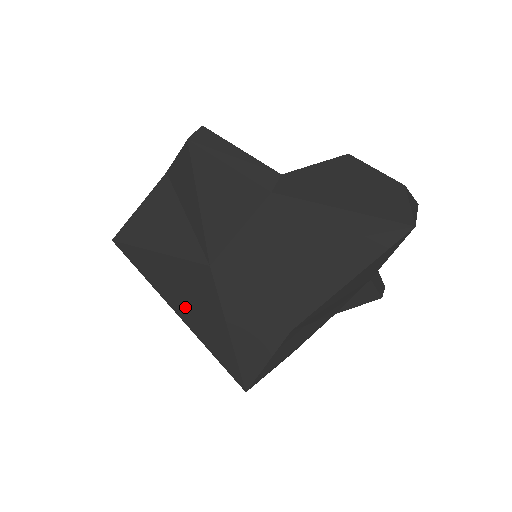
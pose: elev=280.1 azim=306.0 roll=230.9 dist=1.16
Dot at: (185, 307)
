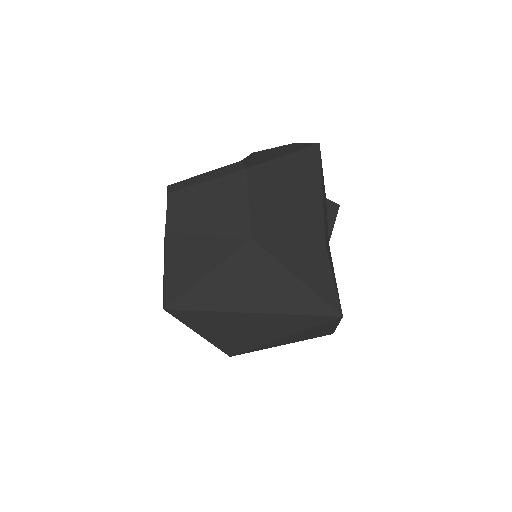
Dot at: (256, 297)
